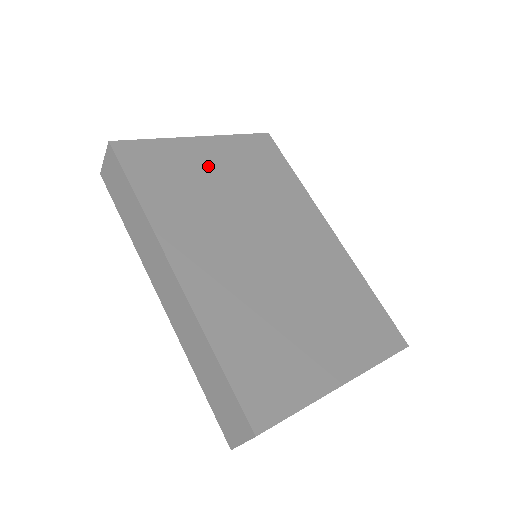
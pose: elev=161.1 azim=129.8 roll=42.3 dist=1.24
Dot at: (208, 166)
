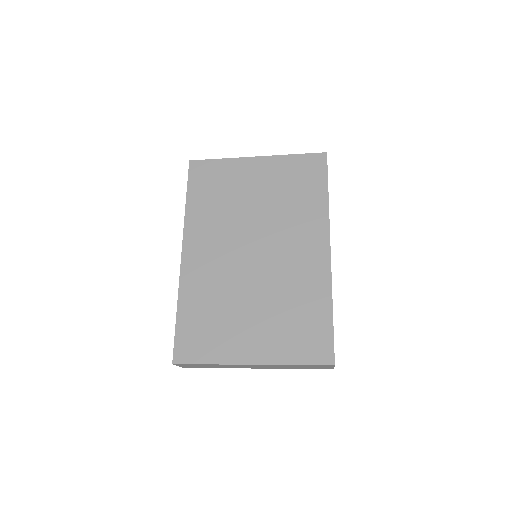
Dot at: (249, 182)
